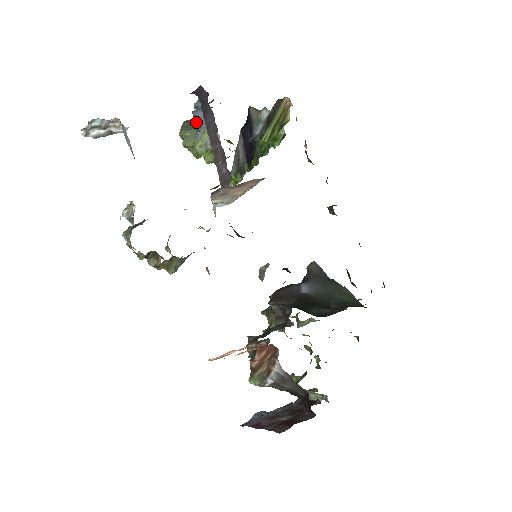
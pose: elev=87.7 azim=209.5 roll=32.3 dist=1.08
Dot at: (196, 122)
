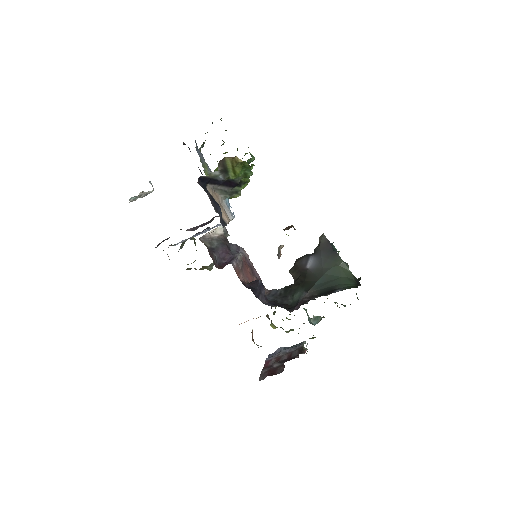
Dot at: occluded
